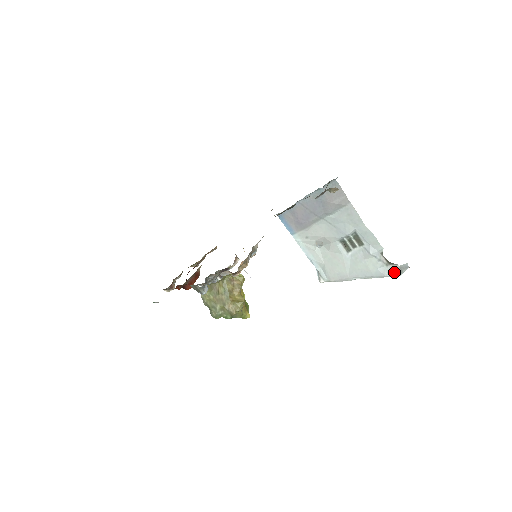
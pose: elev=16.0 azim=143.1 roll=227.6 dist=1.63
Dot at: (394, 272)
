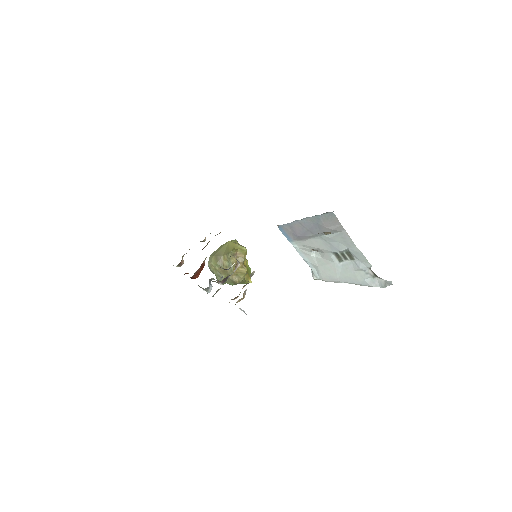
Dot at: (379, 284)
